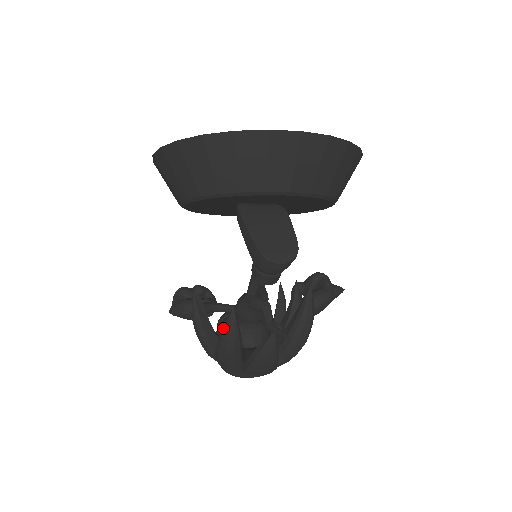
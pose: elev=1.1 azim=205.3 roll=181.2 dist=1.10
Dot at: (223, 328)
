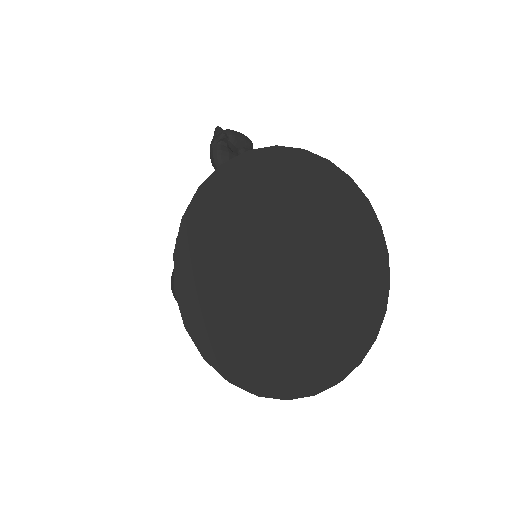
Dot at: (172, 289)
